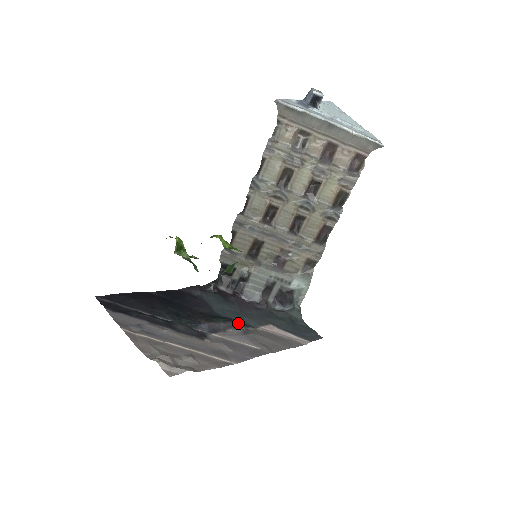
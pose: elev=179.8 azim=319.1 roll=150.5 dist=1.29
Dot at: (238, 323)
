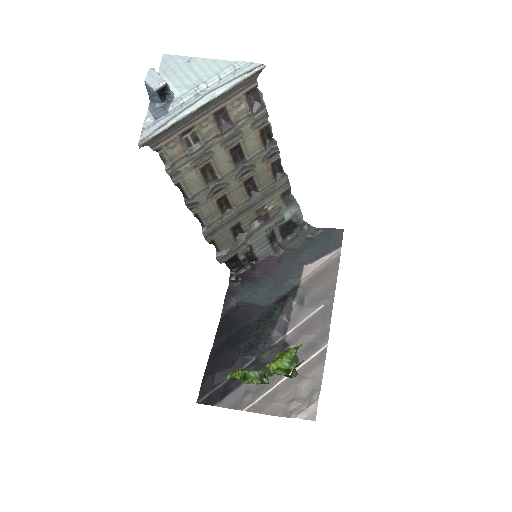
Dot at: (290, 302)
